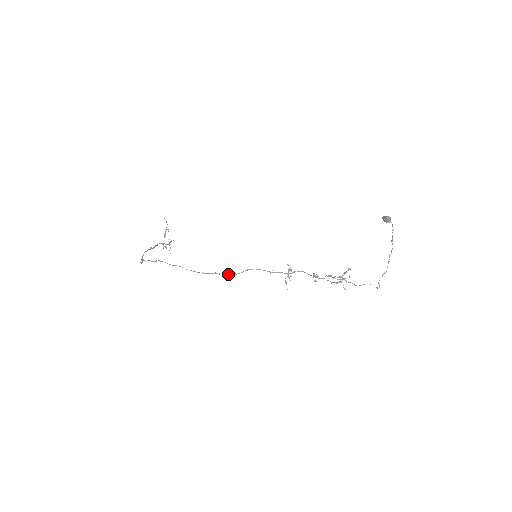
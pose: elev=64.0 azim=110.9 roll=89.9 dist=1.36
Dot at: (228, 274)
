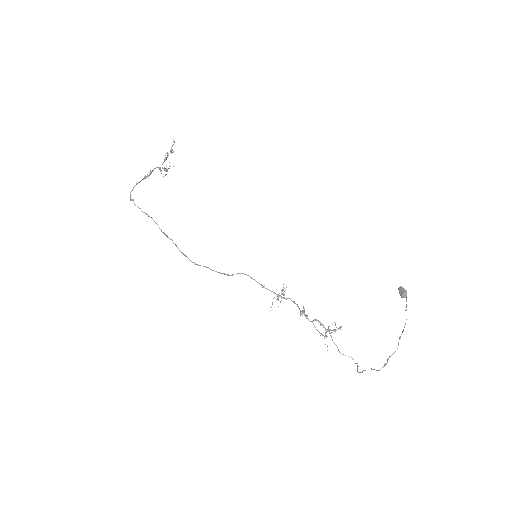
Dot at: (220, 273)
